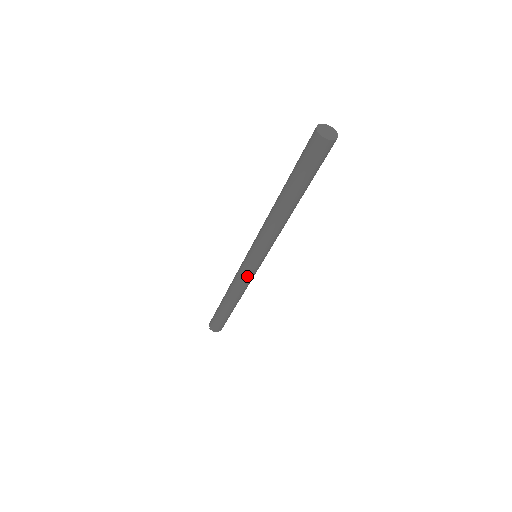
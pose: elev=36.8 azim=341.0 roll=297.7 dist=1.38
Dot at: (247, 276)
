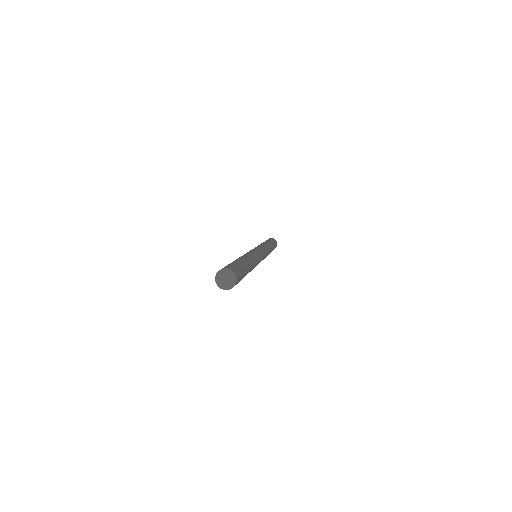
Dot at: occluded
